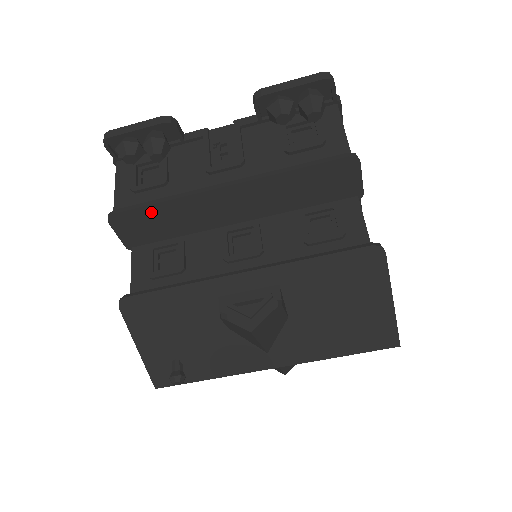
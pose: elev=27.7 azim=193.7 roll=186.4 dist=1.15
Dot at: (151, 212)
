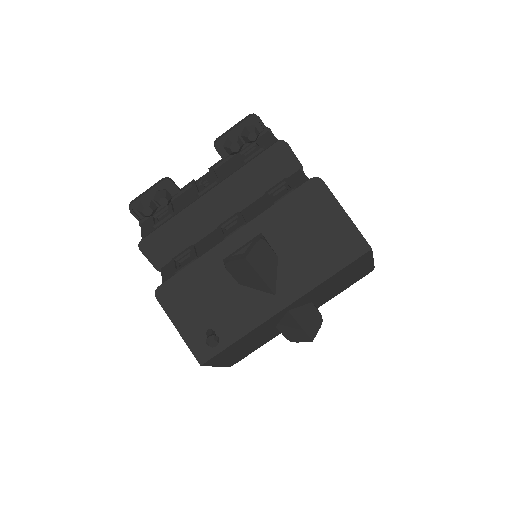
Dot at: (166, 230)
